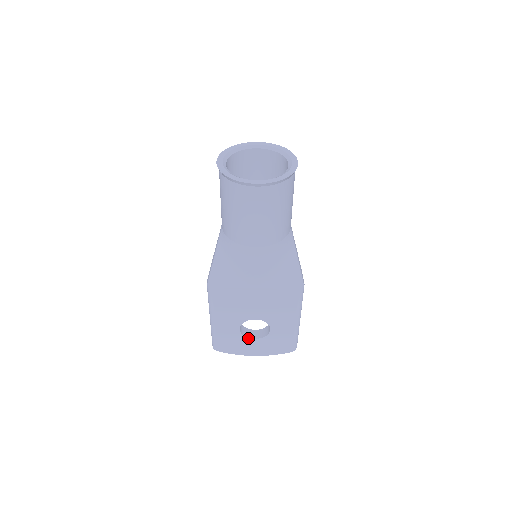
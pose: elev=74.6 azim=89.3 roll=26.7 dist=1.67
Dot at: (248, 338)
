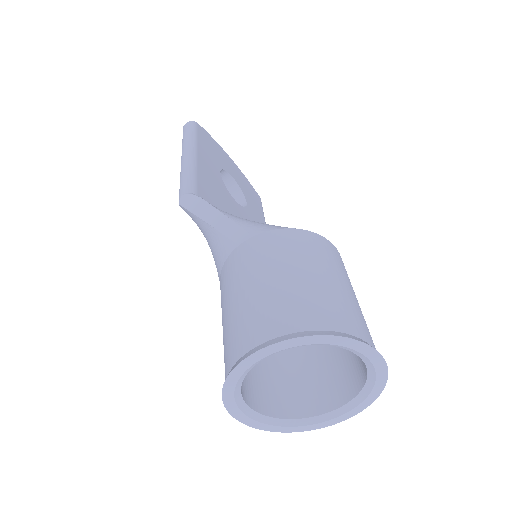
Dot at: occluded
